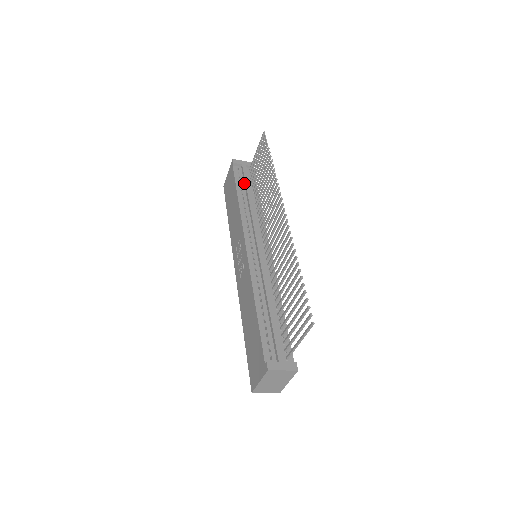
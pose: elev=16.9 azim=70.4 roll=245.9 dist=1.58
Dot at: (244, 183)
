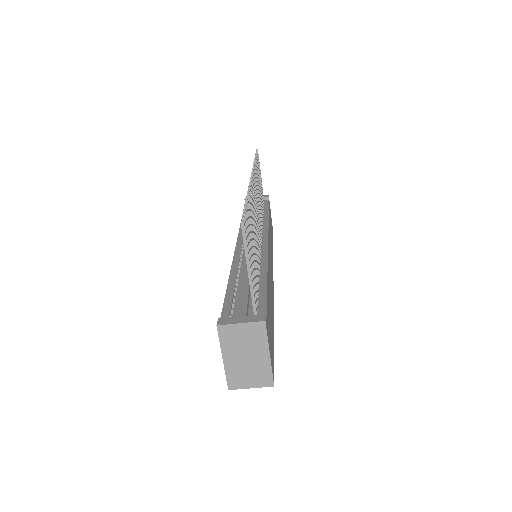
Dot at: occluded
